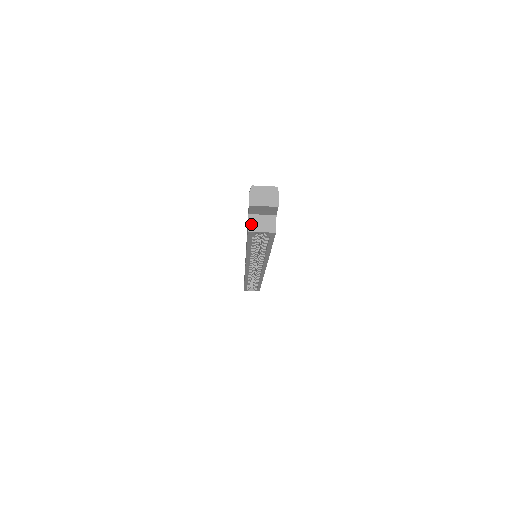
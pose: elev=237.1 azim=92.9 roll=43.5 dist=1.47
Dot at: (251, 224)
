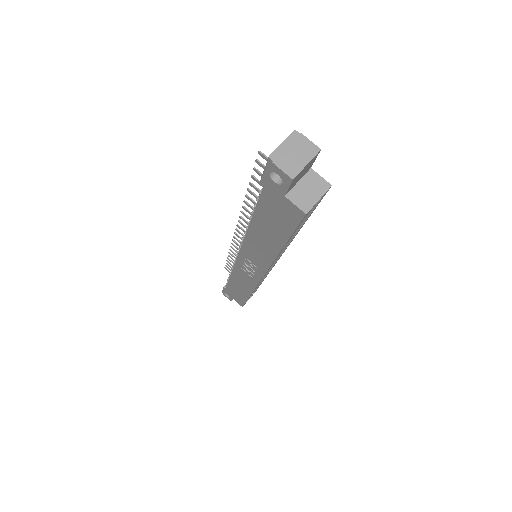
Dot at: (300, 203)
